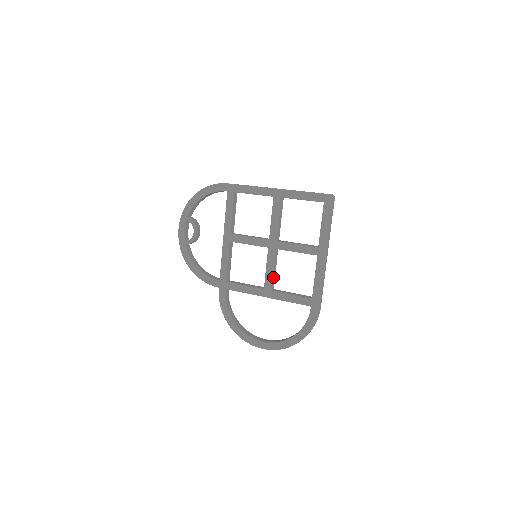
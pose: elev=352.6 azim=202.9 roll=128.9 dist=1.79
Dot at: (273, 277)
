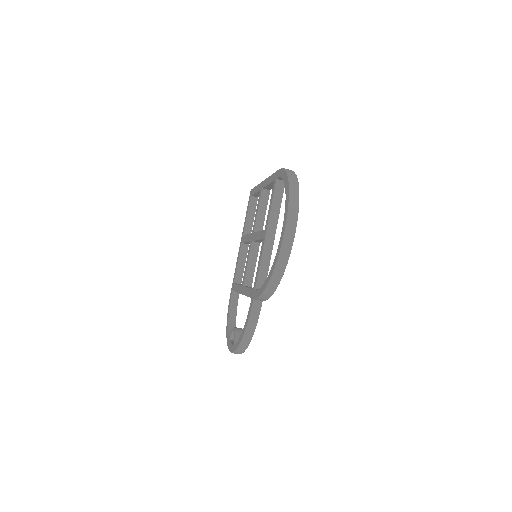
Dot at: occluded
